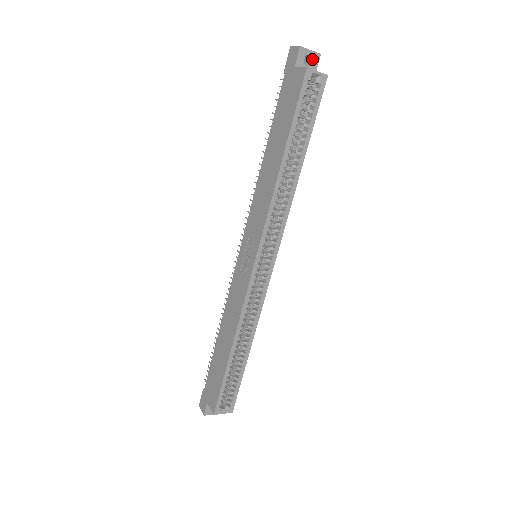
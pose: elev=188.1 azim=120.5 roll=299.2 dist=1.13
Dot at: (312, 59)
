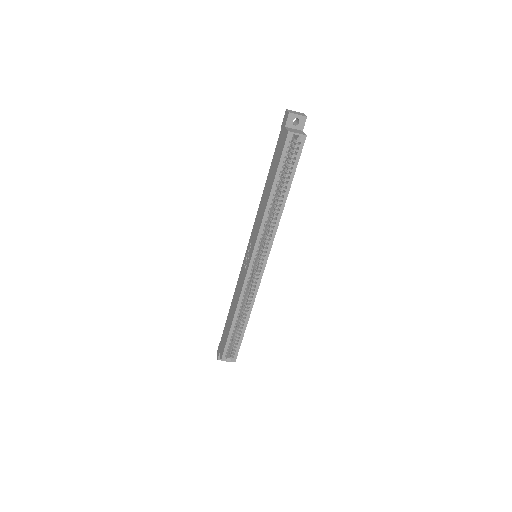
Dot at: (300, 121)
